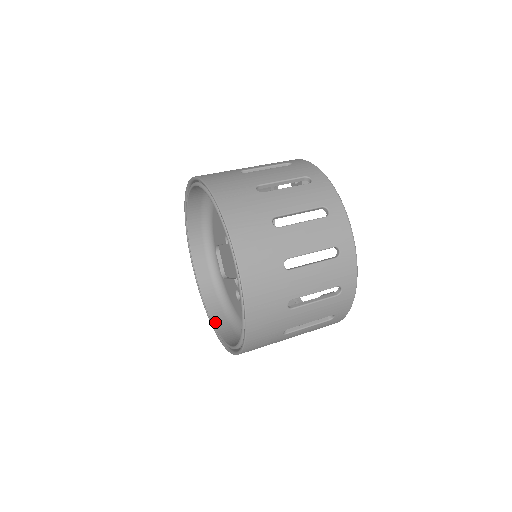
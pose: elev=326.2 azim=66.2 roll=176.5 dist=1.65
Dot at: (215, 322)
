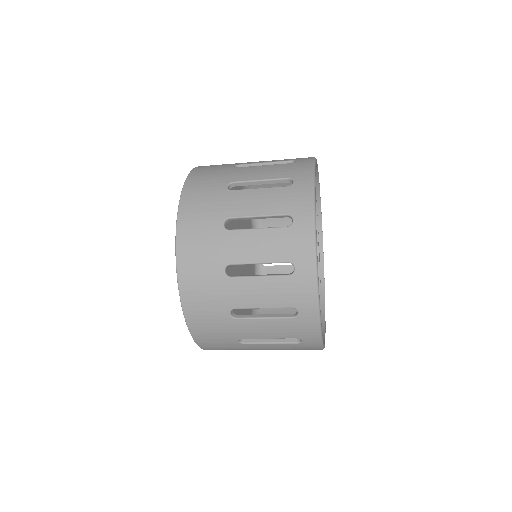
Dot at: occluded
